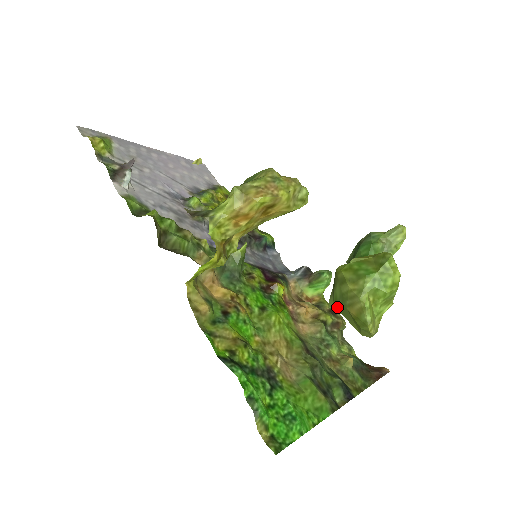
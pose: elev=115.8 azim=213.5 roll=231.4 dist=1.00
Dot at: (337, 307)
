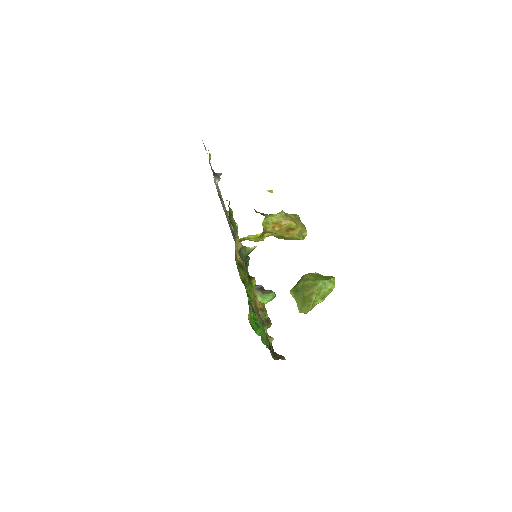
Dot at: (296, 292)
